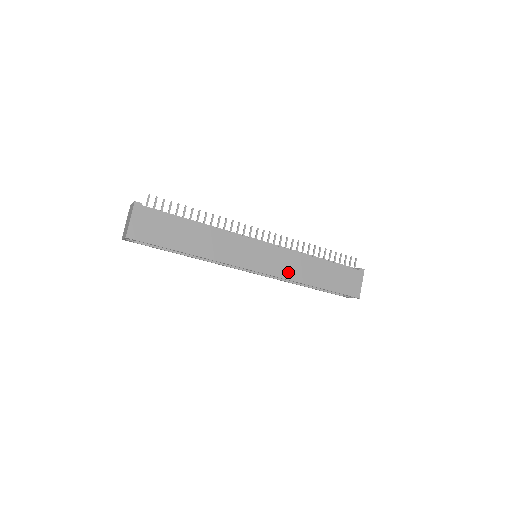
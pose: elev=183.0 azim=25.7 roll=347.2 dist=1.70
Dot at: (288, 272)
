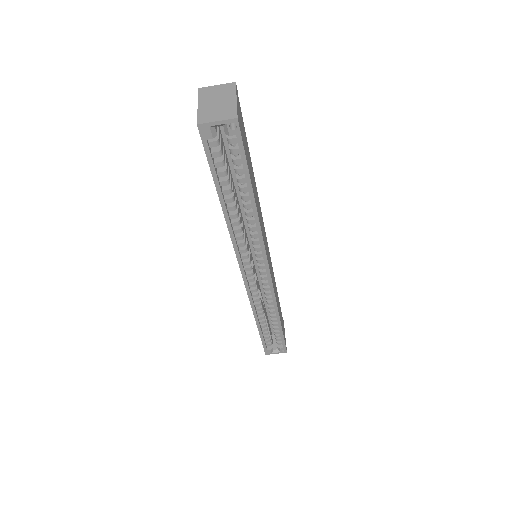
Dot at: occluded
